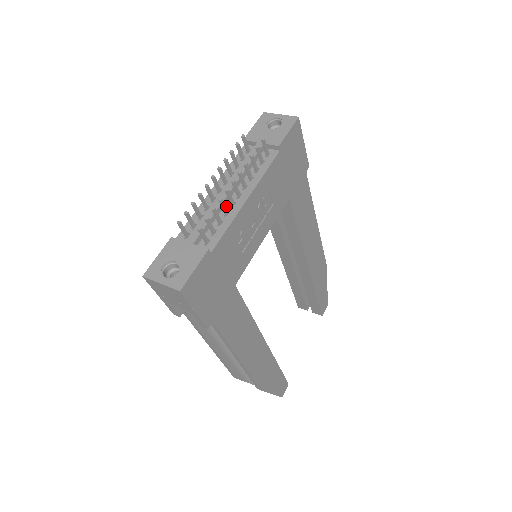
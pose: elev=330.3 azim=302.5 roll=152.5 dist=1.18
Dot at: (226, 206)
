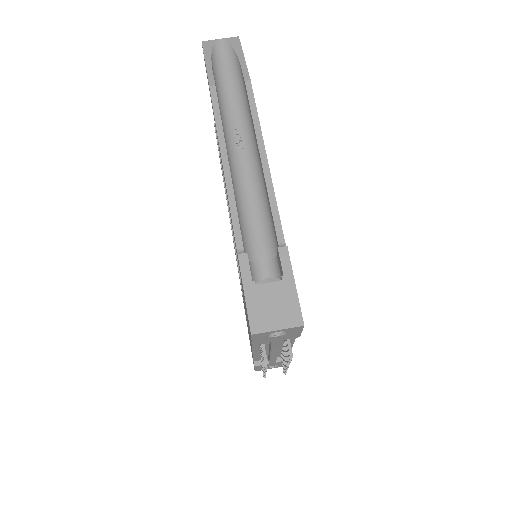
Dot at: (278, 350)
